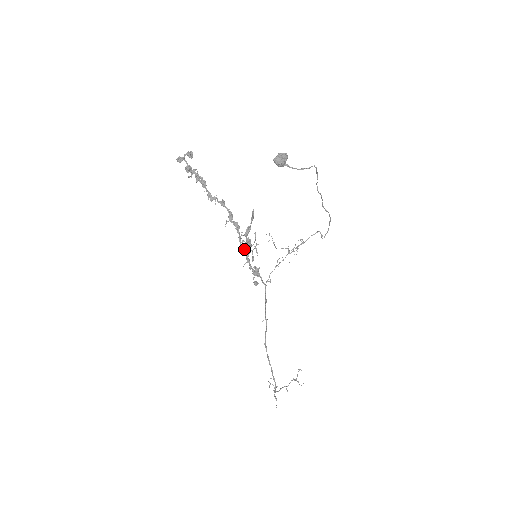
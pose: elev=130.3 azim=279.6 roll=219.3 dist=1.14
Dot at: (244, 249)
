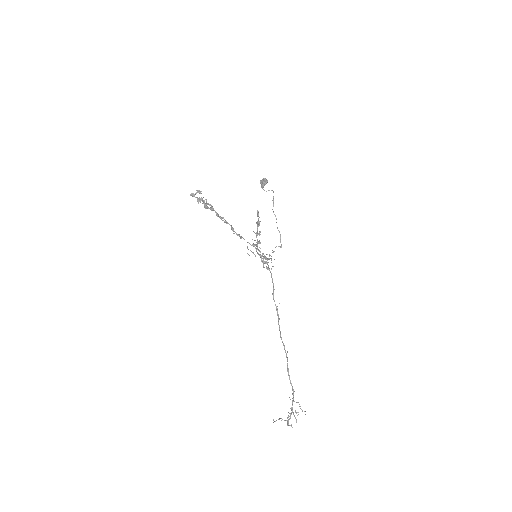
Dot at: (253, 244)
